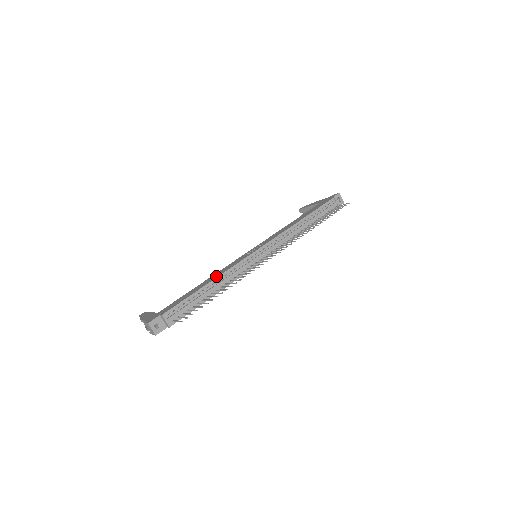
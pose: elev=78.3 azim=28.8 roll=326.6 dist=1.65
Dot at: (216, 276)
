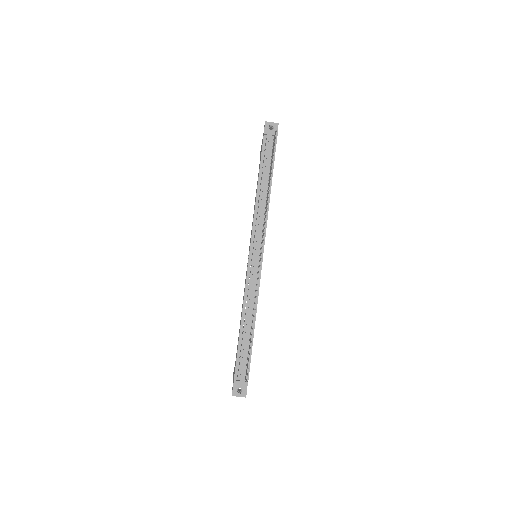
Dot at: occluded
